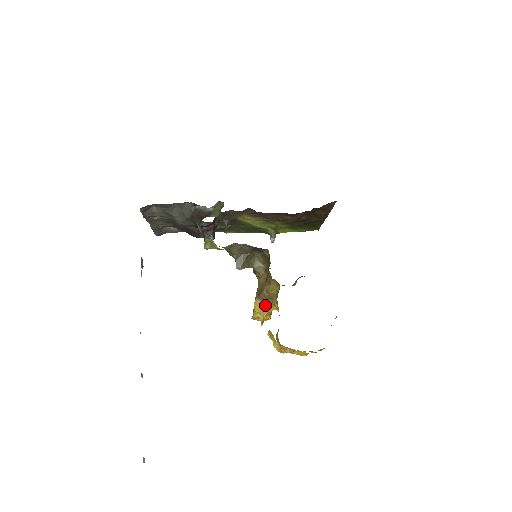
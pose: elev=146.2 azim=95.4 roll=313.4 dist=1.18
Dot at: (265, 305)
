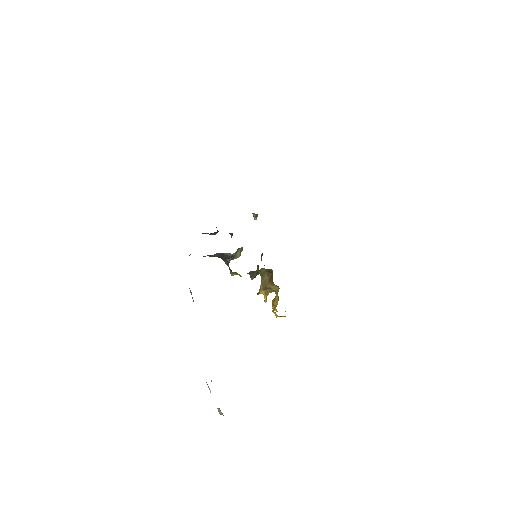
Dot at: (267, 292)
